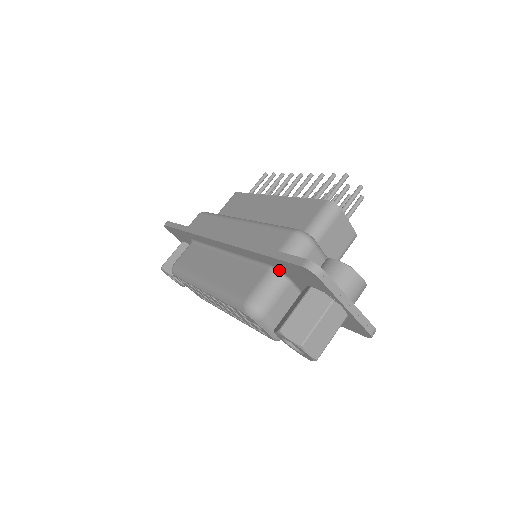
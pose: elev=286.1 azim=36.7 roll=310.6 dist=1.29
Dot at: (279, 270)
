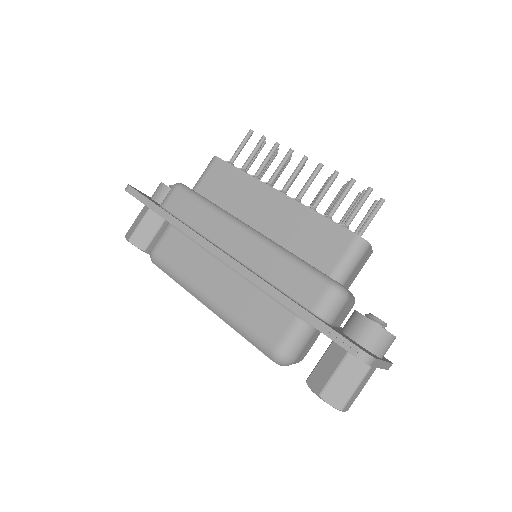
Dot at: occluded
